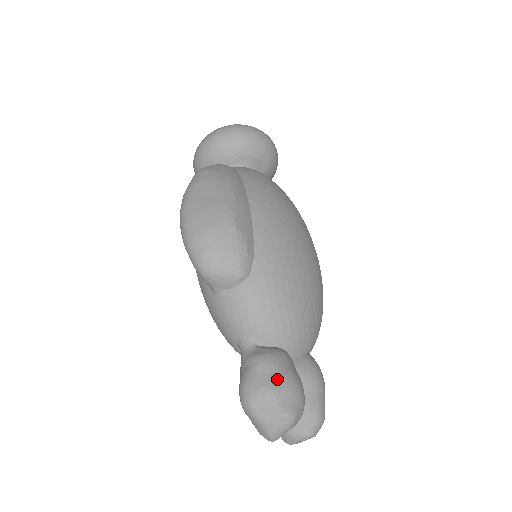
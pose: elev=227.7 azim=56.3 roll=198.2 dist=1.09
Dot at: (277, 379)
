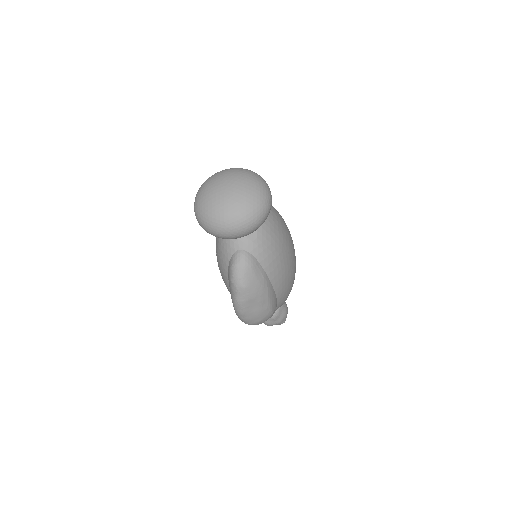
Dot at: (281, 319)
